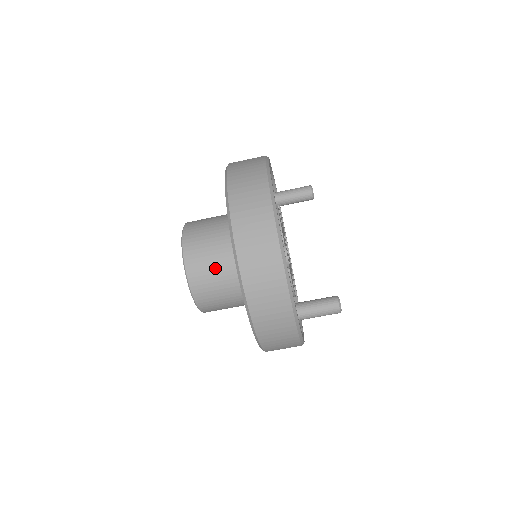
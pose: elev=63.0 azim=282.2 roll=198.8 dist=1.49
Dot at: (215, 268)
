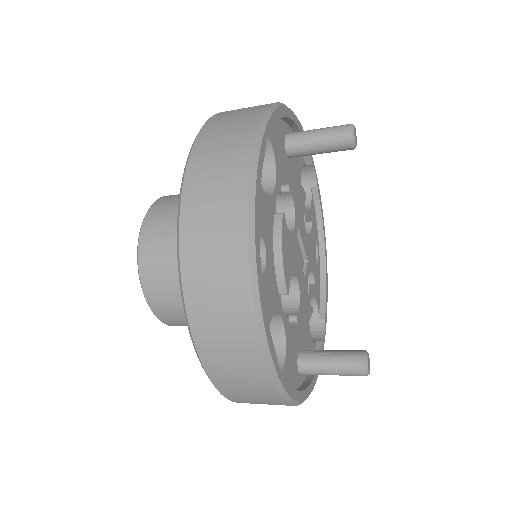
Dot at: occluded
